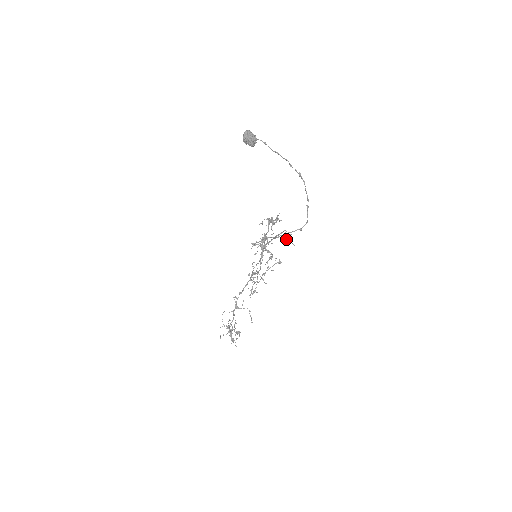
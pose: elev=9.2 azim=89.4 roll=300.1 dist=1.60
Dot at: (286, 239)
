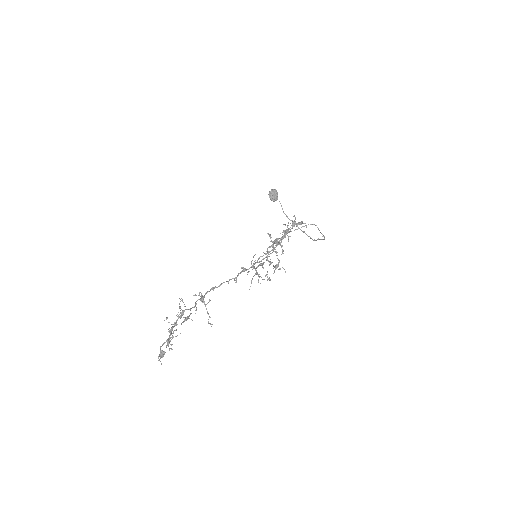
Dot at: (274, 272)
